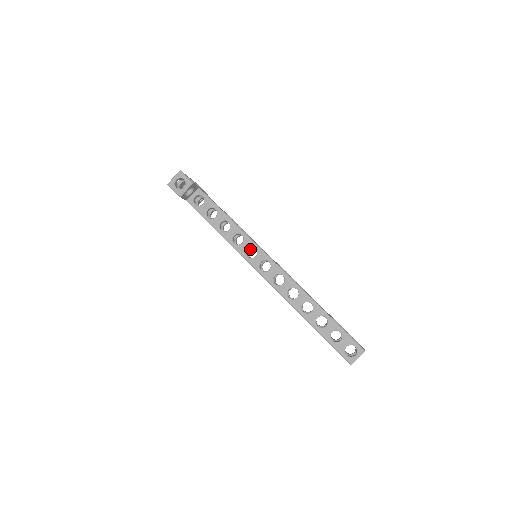
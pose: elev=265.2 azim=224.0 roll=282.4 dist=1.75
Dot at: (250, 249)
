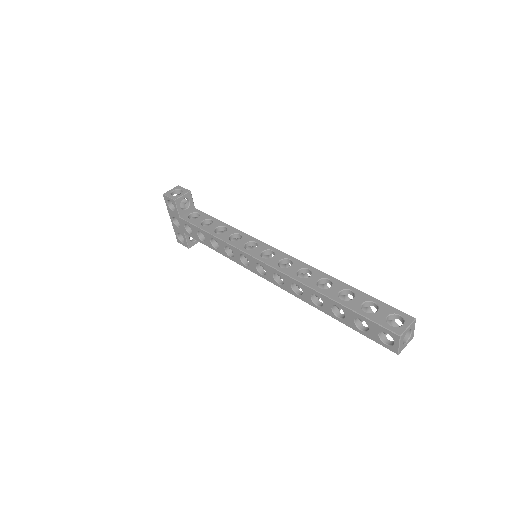
Dot at: occluded
